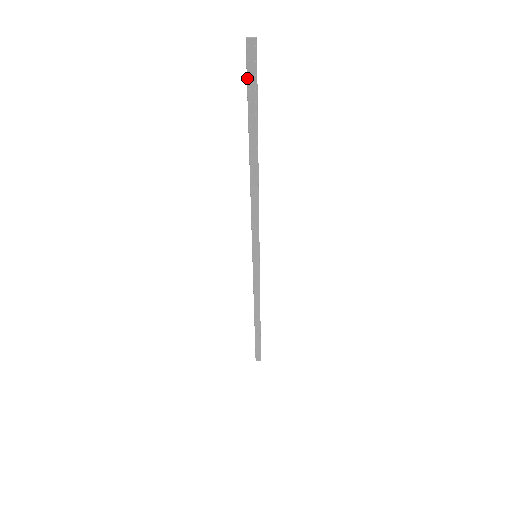
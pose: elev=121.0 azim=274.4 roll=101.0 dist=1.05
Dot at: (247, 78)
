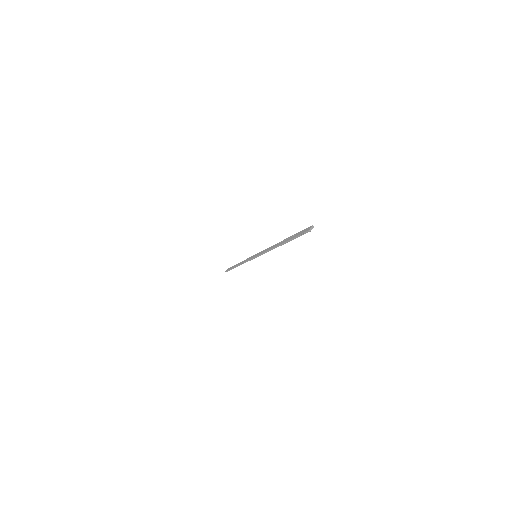
Dot at: occluded
